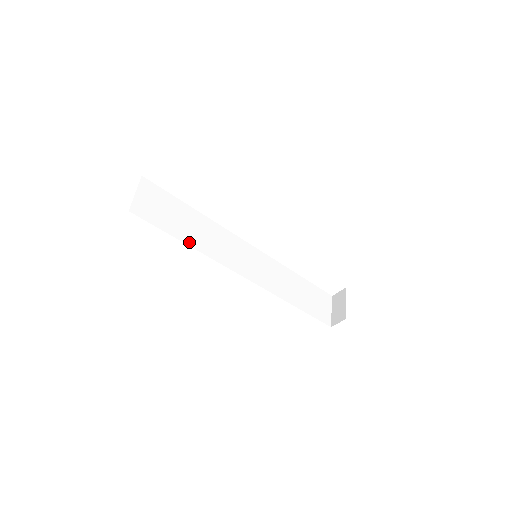
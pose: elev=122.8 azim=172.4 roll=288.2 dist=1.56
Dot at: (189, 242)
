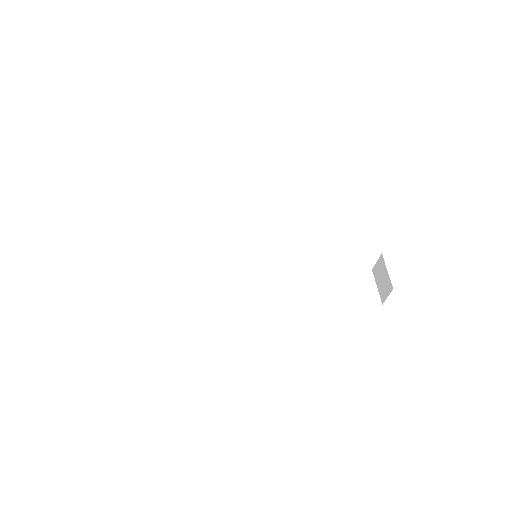
Dot at: (171, 268)
